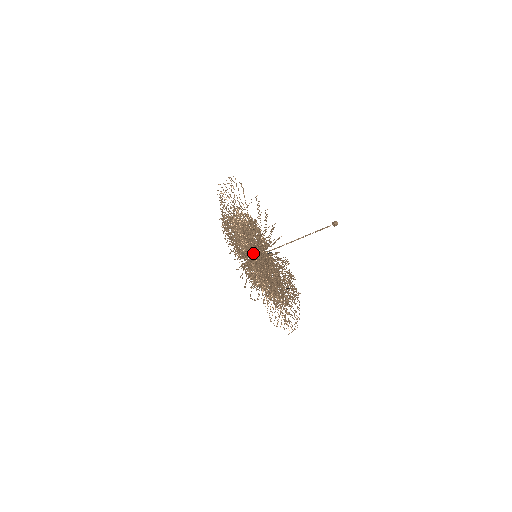
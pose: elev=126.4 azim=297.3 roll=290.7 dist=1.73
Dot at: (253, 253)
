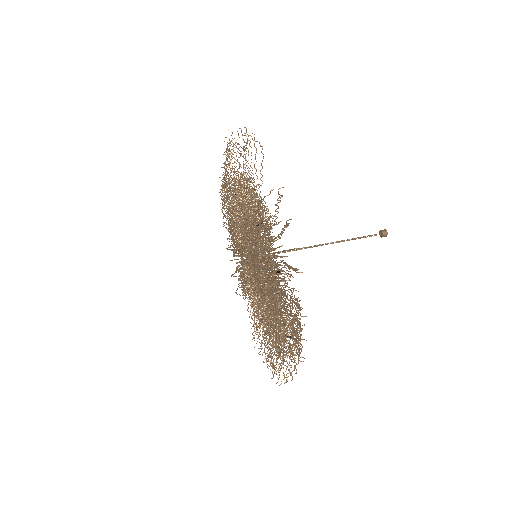
Dot at: (252, 255)
